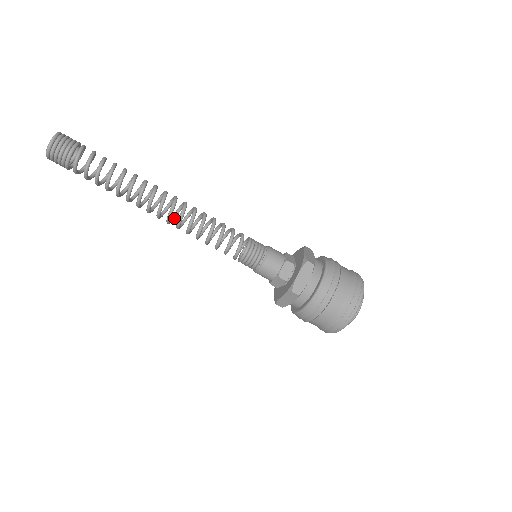
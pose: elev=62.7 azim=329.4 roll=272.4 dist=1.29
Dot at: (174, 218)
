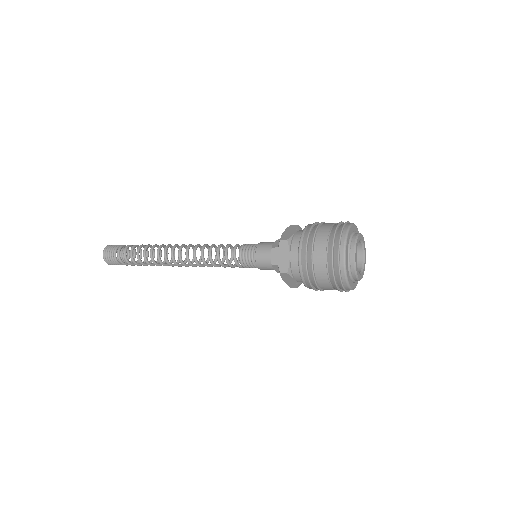
Dot at: occluded
